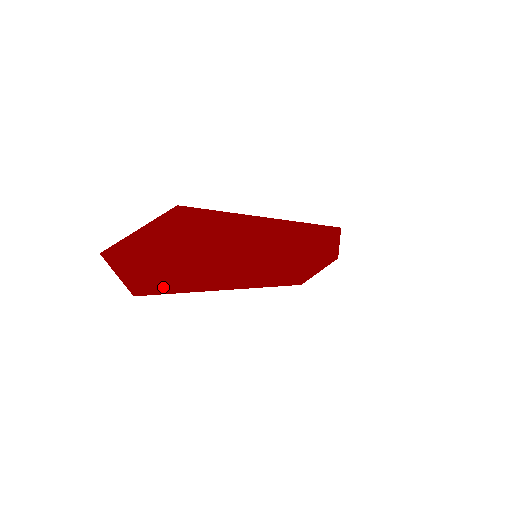
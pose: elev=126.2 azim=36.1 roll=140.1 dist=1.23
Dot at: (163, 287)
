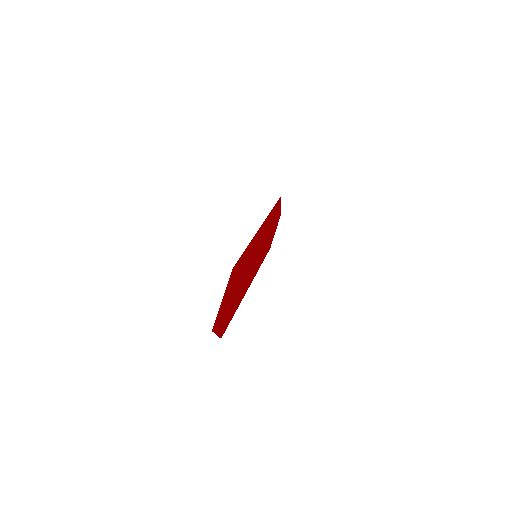
Dot at: (229, 320)
